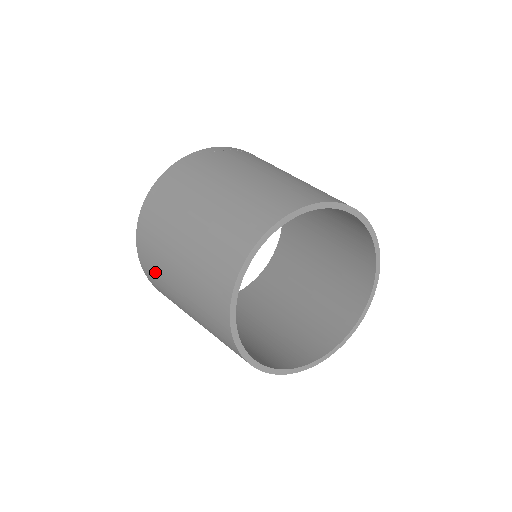
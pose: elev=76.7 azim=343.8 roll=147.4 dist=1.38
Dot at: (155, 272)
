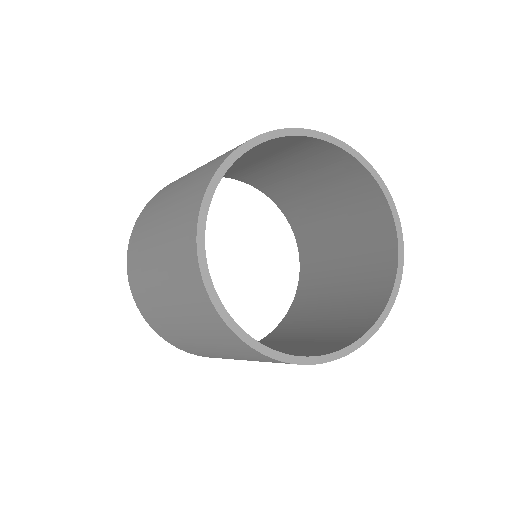
Dot at: (157, 200)
